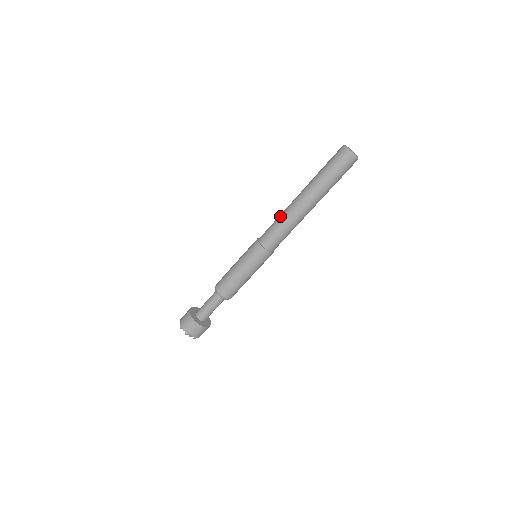
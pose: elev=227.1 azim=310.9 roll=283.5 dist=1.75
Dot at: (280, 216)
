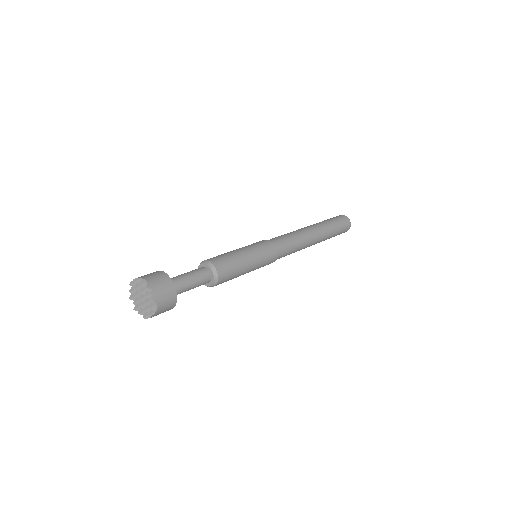
Dot at: (294, 233)
